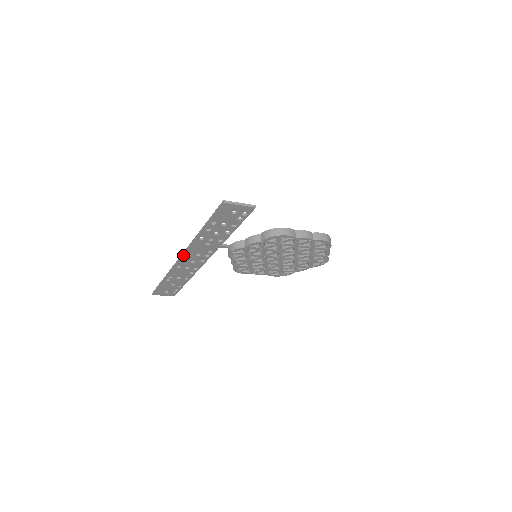
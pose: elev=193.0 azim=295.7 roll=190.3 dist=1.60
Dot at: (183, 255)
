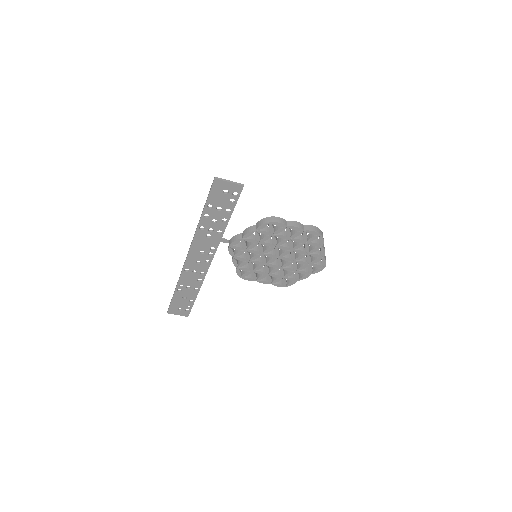
Dot at: (189, 252)
